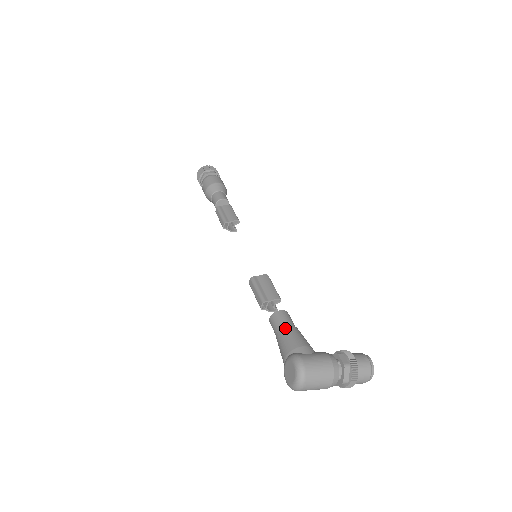
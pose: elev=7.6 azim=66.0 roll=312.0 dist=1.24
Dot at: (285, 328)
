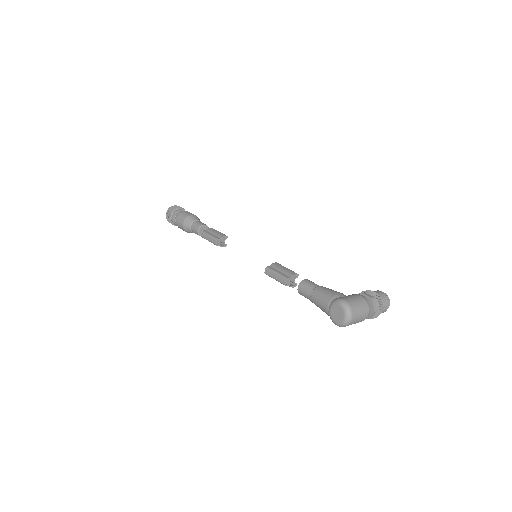
Dot at: (316, 288)
